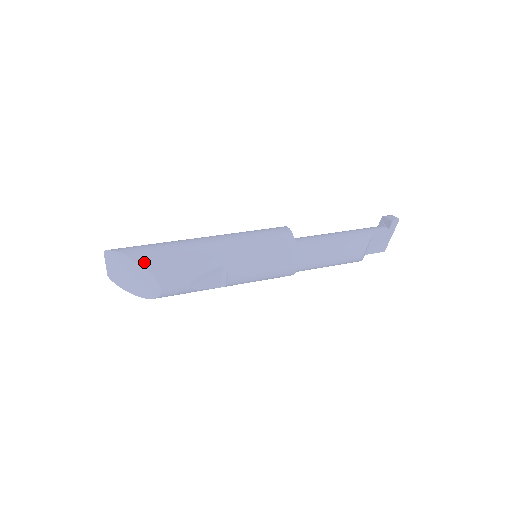
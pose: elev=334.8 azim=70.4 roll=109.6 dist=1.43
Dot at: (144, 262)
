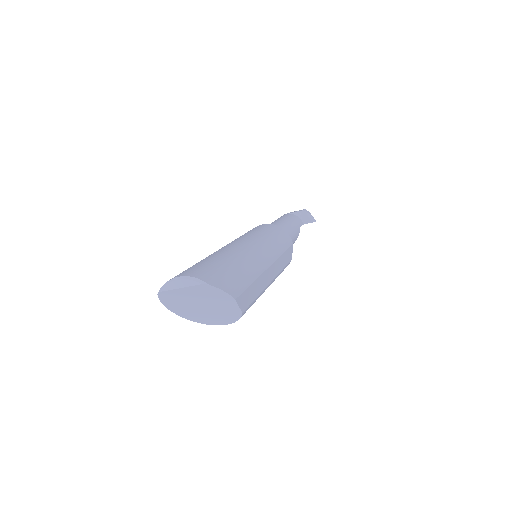
Dot at: (242, 305)
